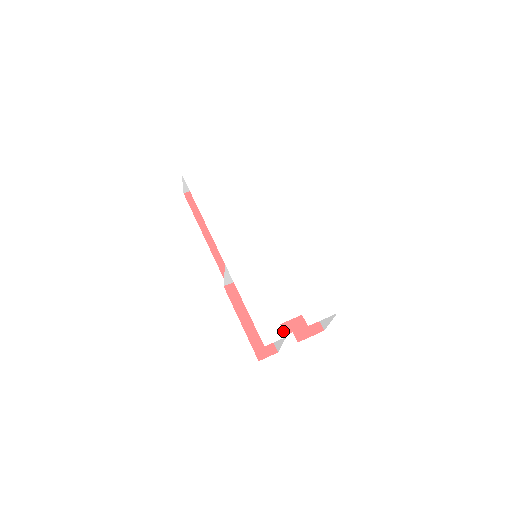
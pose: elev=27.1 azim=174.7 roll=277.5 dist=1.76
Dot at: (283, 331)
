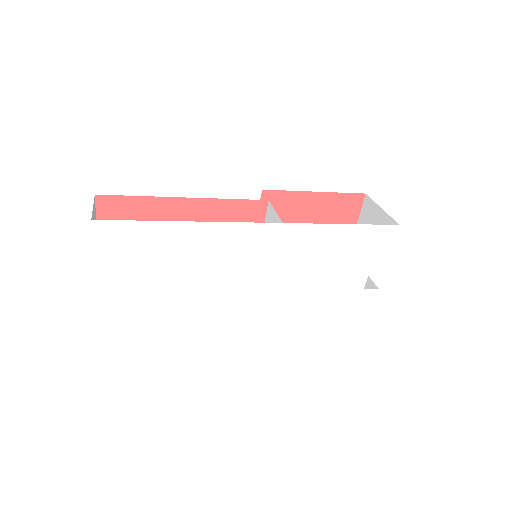
Dot at: (372, 290)
